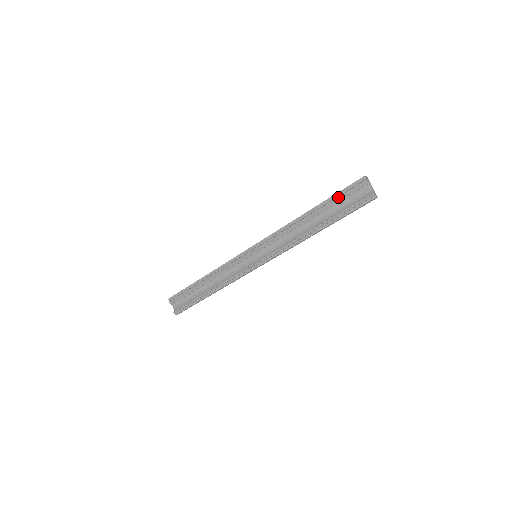
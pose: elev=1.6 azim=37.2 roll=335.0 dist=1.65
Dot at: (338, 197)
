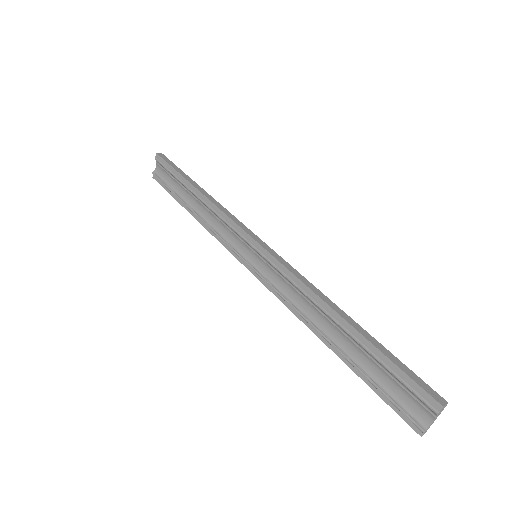
Dot at: (387, 366)
